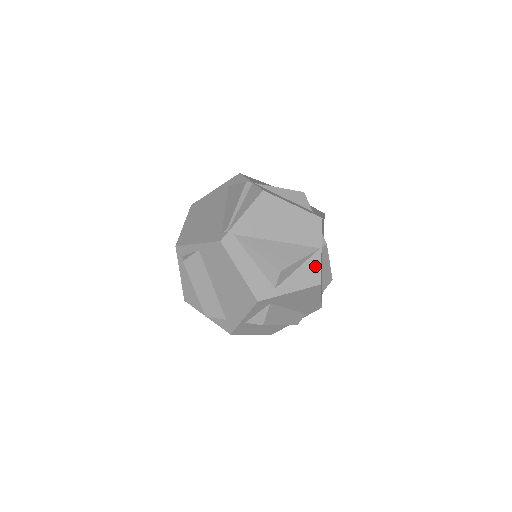
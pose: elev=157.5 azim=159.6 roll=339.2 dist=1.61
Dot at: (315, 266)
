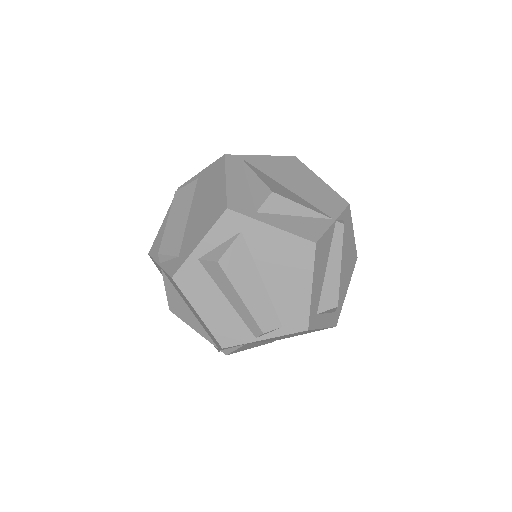
Dot at: (318, 227)
